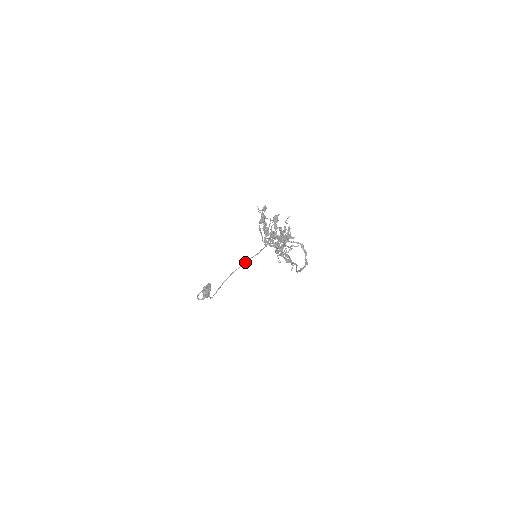
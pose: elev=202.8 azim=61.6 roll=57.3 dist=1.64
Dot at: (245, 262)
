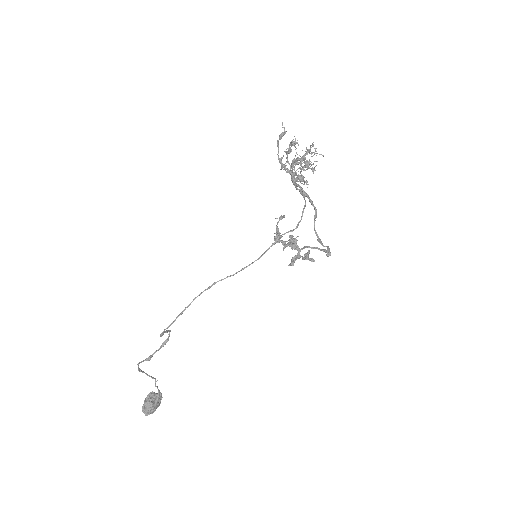
Dot at: (237, 272)
